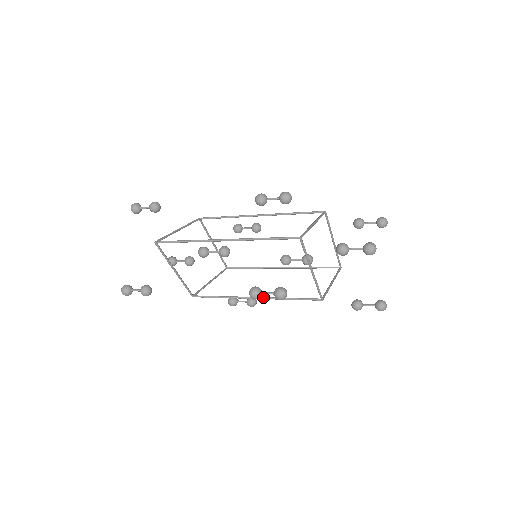
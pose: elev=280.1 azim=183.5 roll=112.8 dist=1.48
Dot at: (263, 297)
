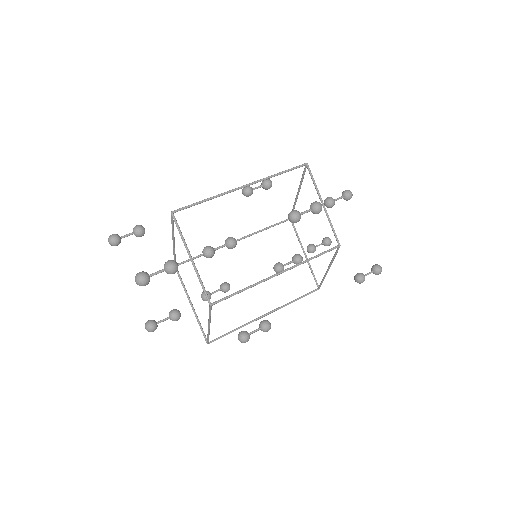
Dot at: (288, 268)
